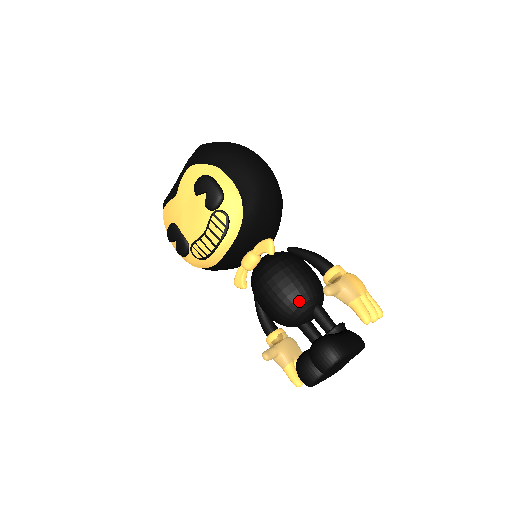
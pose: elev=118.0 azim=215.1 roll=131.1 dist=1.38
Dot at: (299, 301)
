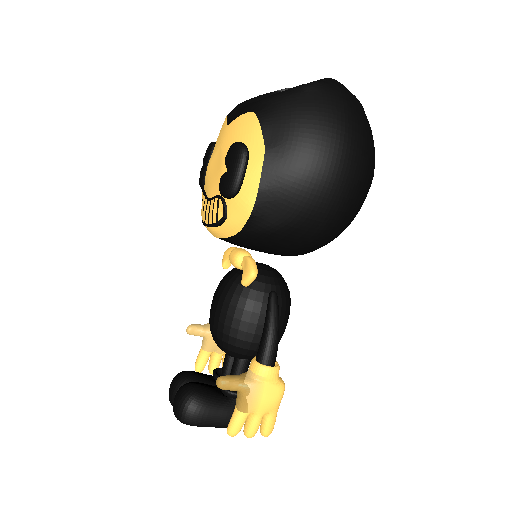
Dot at: (223, 344)
